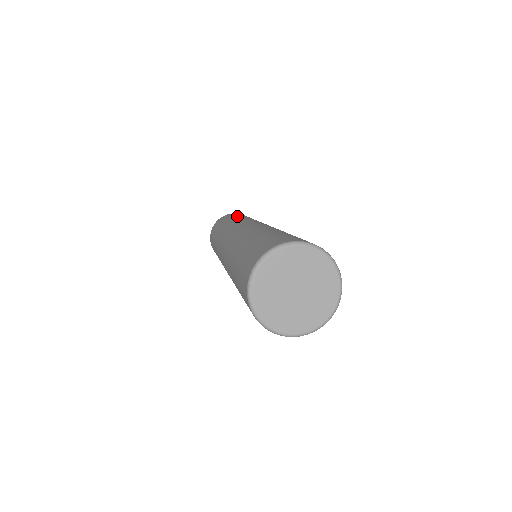
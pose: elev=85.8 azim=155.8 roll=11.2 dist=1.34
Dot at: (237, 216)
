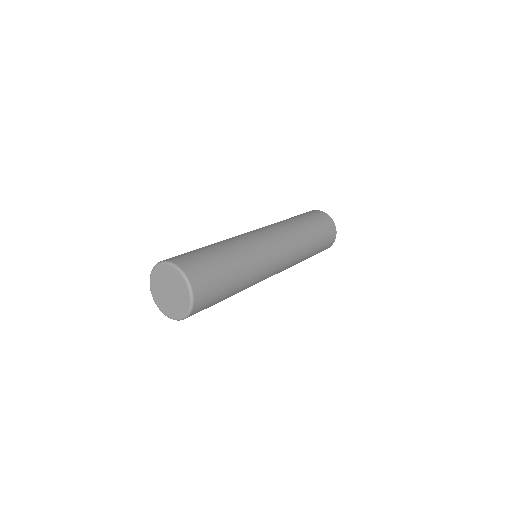
Dot at: (294, 217)
